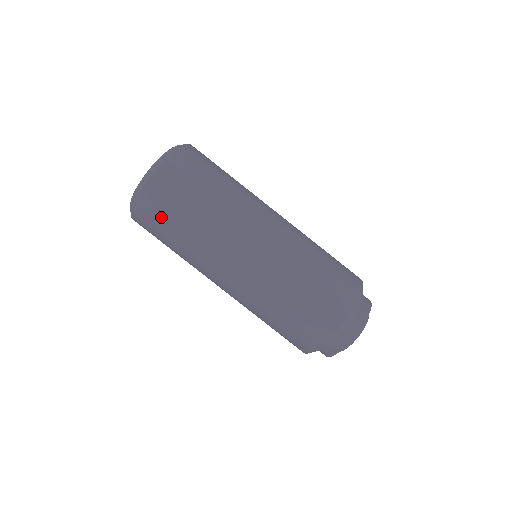
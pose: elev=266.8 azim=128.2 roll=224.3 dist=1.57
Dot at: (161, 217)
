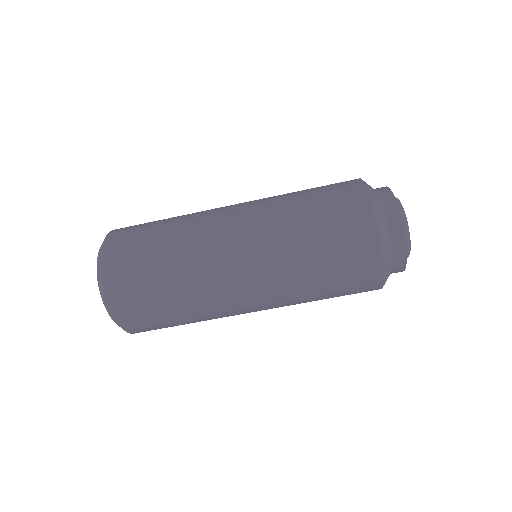
Dot at: (139, 294)
